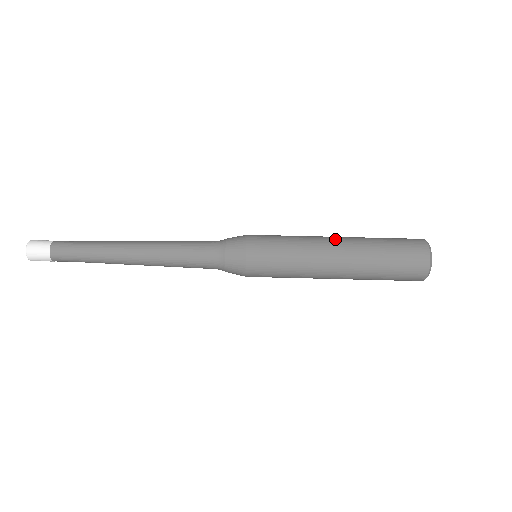
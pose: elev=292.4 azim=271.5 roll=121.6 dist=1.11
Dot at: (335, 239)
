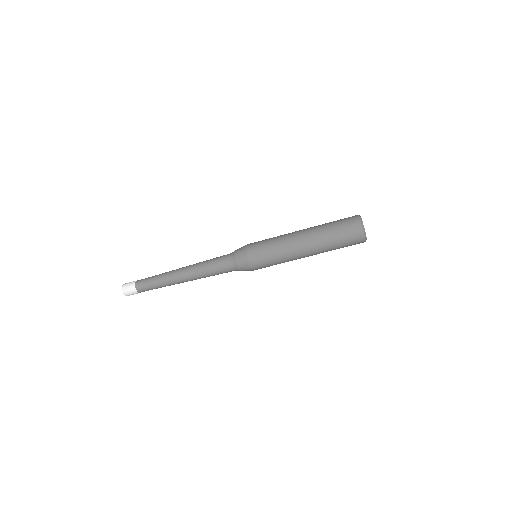
Dot at: (301, 238)
